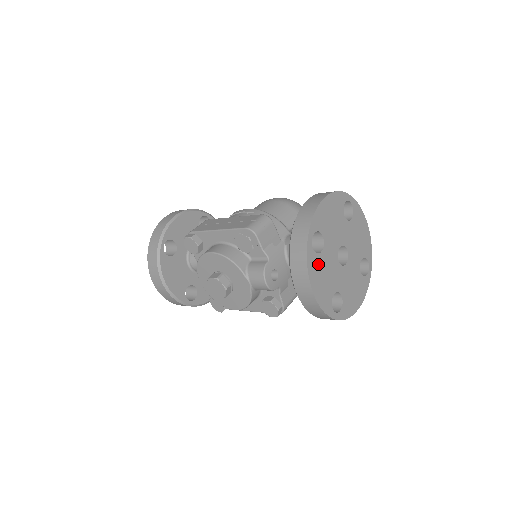
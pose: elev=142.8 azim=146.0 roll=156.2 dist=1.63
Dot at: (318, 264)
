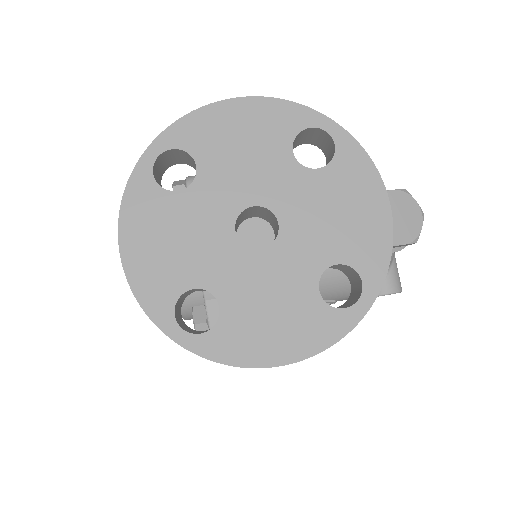
Dot at: (159, 209)
